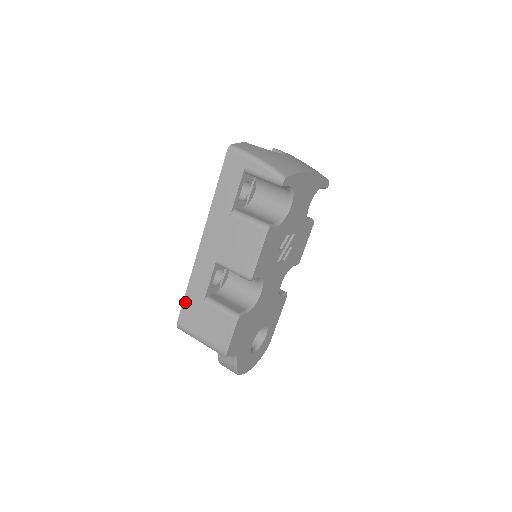
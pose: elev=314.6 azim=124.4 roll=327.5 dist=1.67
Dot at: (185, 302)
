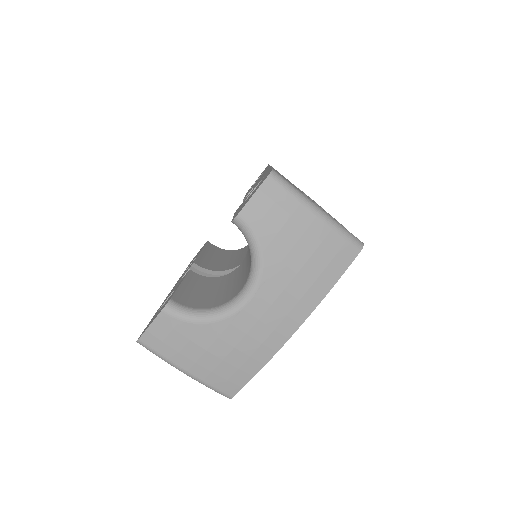
Dot at: occluded
